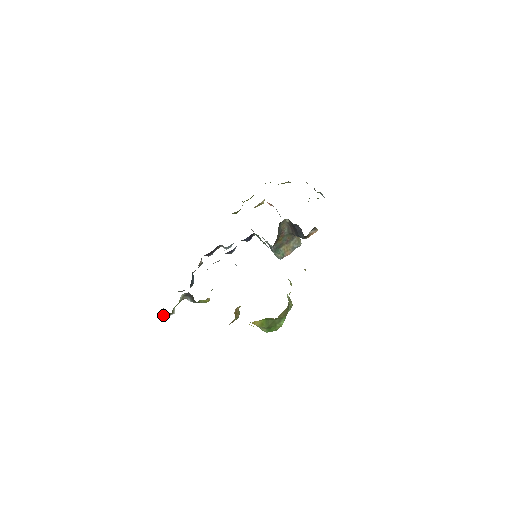
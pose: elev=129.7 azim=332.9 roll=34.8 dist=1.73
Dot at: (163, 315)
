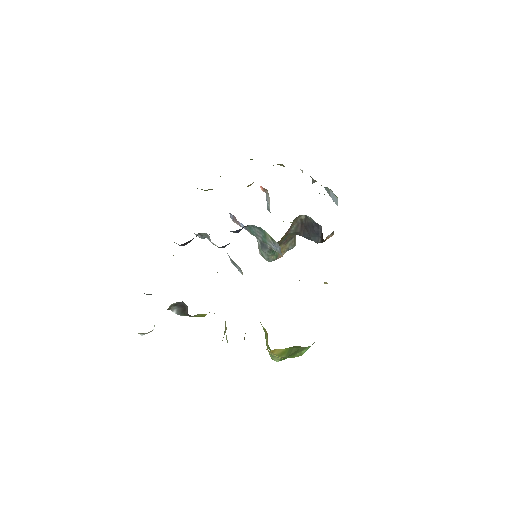
Dot at: (138, 333)
